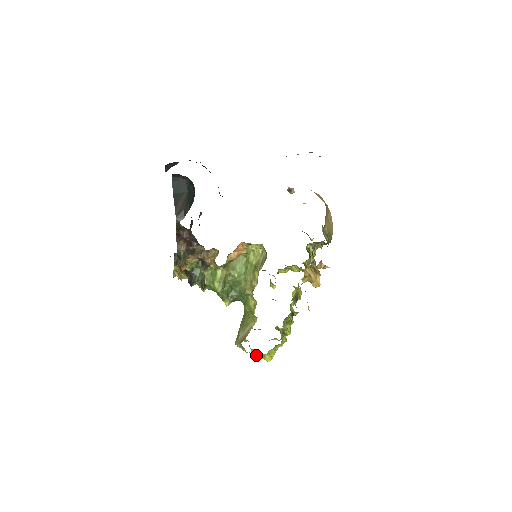
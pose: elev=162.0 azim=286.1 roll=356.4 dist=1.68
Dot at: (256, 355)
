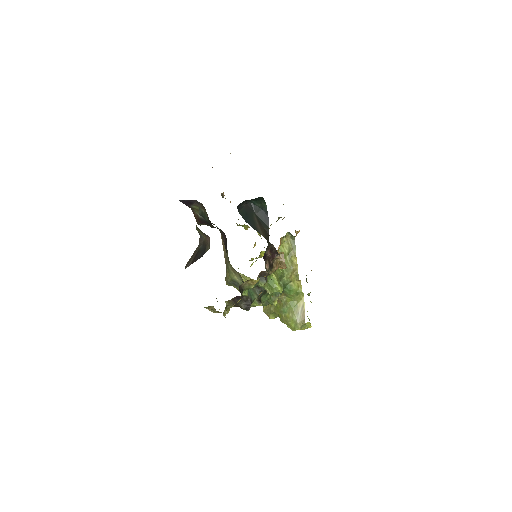
Dot at: (308, 327)
